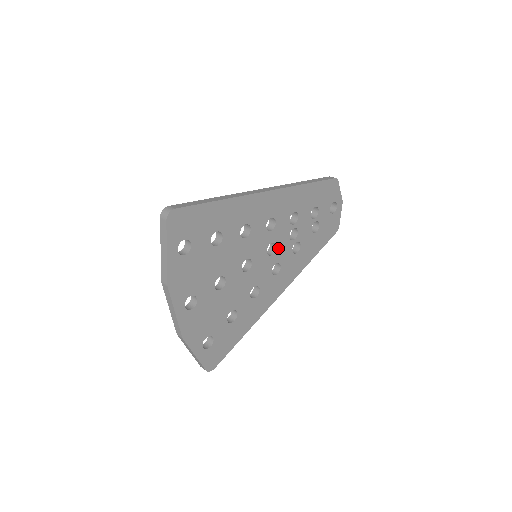
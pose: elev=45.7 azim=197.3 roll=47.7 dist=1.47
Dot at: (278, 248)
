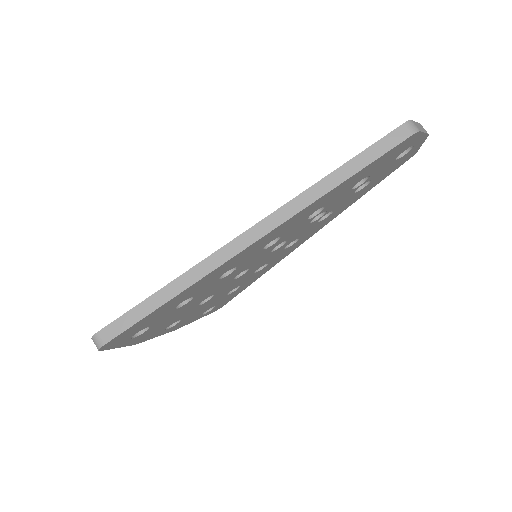
Dot at: (291, 238)
